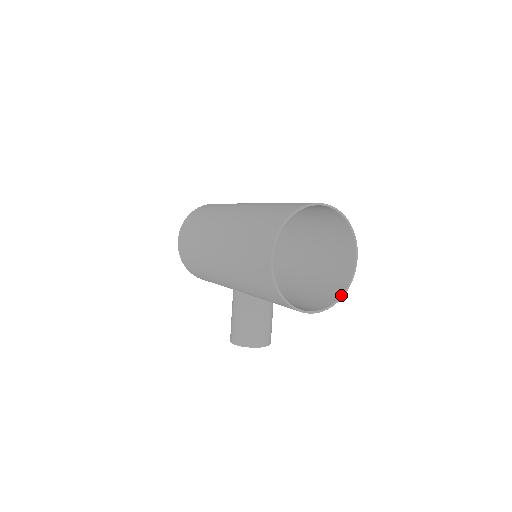
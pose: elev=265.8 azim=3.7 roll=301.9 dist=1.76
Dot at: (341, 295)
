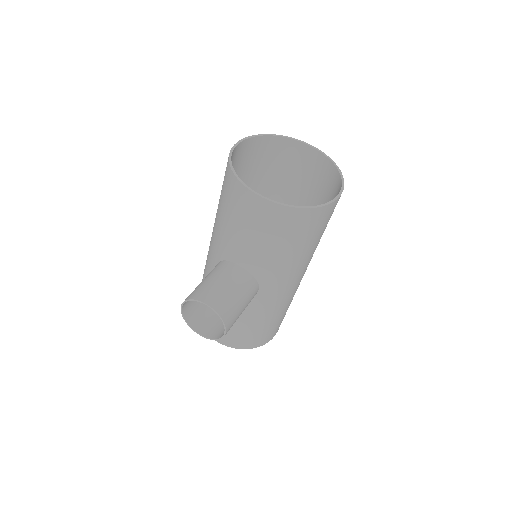
Dot at: (306, 206)
